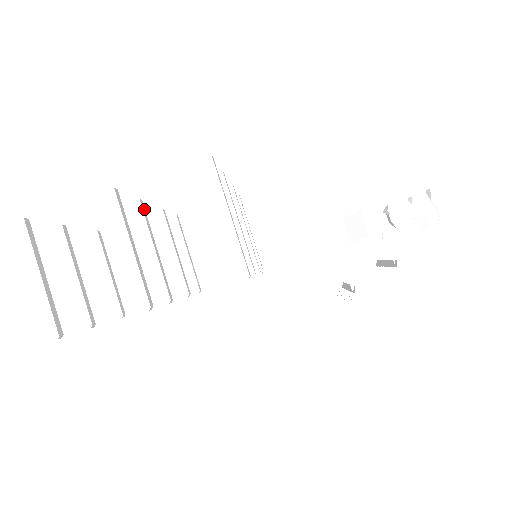
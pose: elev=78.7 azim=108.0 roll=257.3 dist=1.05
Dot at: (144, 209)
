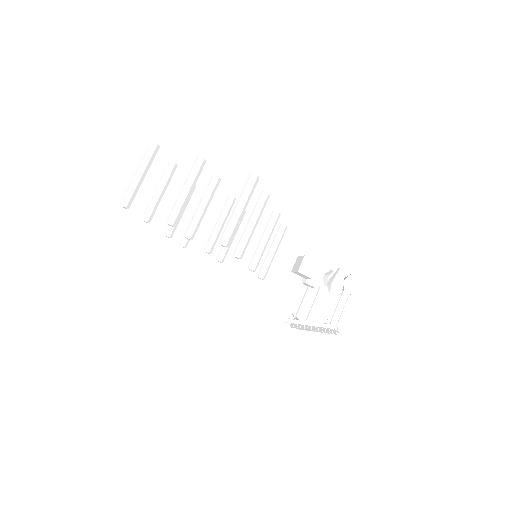
Dot at: occluded
